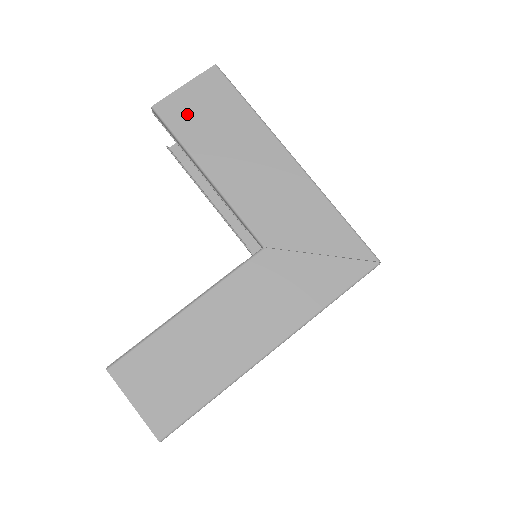
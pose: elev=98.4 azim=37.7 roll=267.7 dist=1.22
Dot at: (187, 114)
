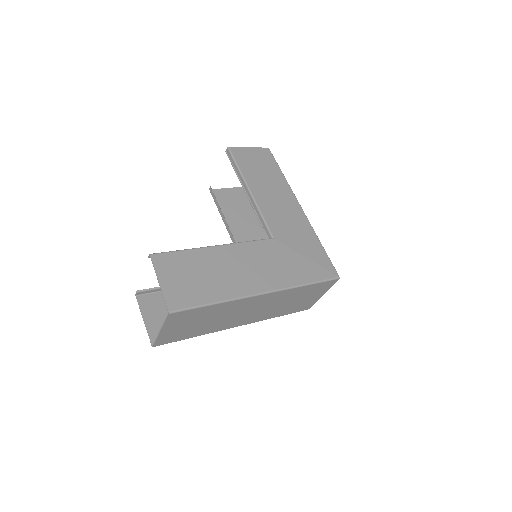
Dot at: (247, 159)
